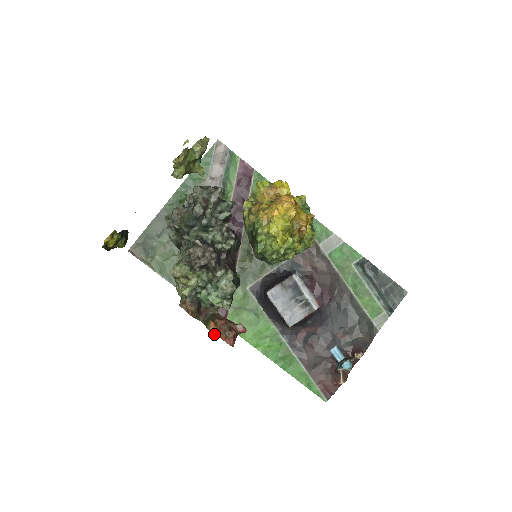
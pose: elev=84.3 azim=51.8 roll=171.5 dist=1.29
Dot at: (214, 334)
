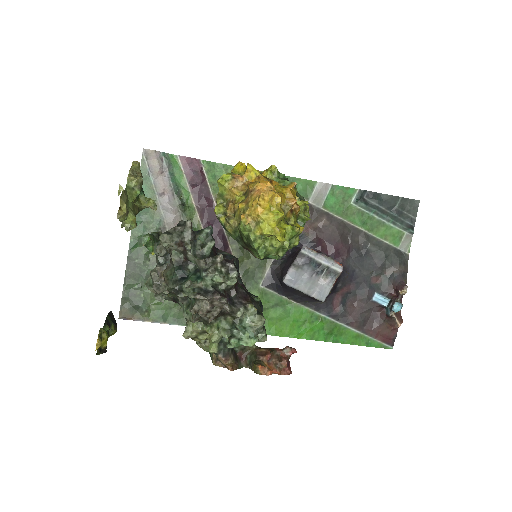
Dot at: (267, 375)
